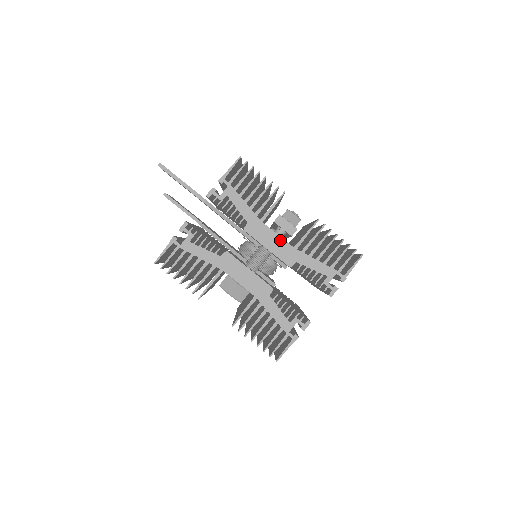
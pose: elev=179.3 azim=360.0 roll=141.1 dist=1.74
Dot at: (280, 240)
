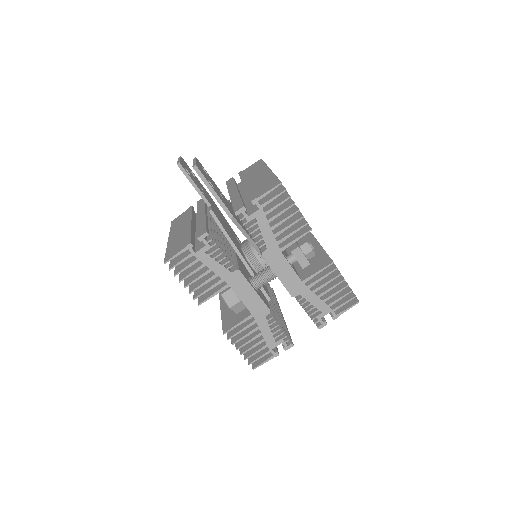
Dot at: (292, 272)
